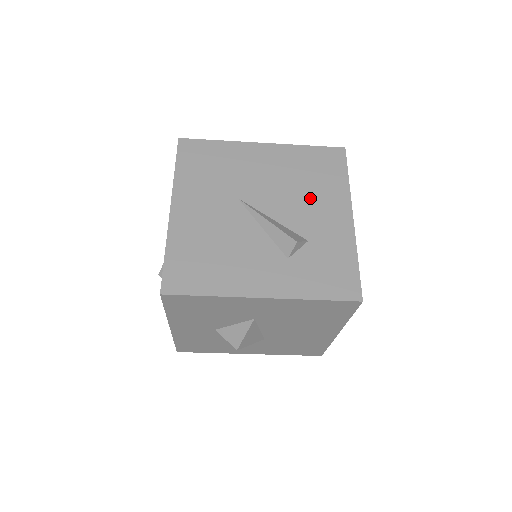
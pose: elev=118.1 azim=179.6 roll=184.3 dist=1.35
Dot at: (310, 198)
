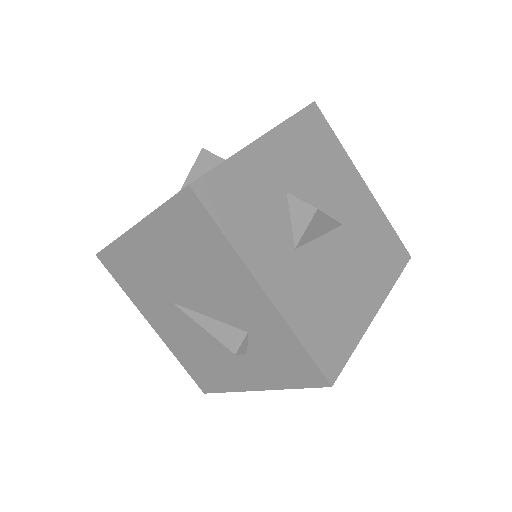
Dot at: (214, 281)
